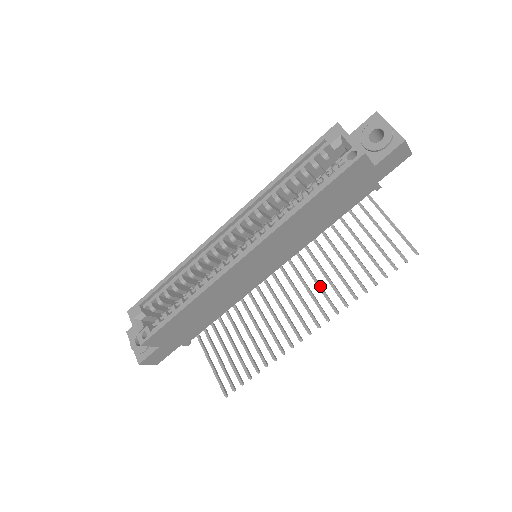
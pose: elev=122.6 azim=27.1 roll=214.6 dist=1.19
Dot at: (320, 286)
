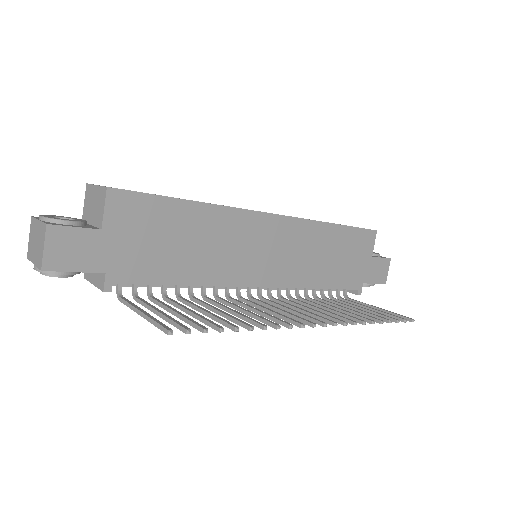
Dot at: occluded
